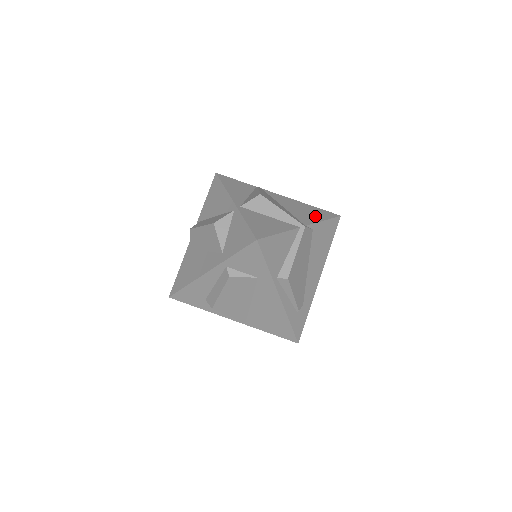
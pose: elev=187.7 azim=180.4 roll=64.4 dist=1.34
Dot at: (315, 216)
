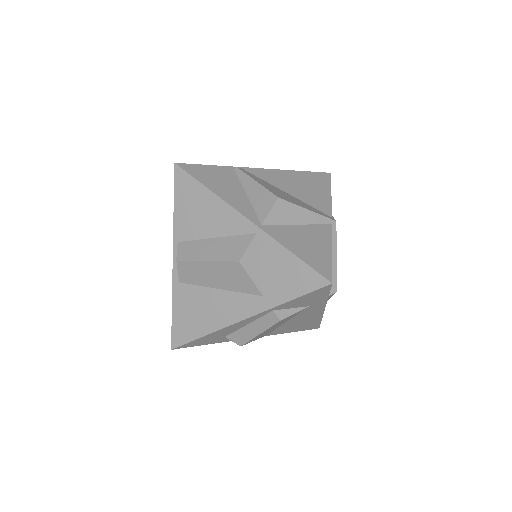
Dot at: (320, 191)
